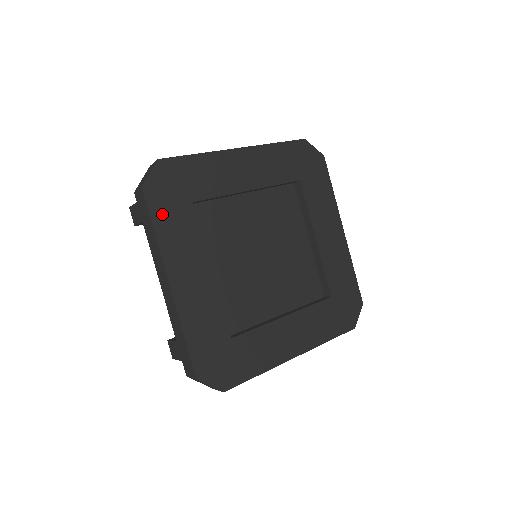
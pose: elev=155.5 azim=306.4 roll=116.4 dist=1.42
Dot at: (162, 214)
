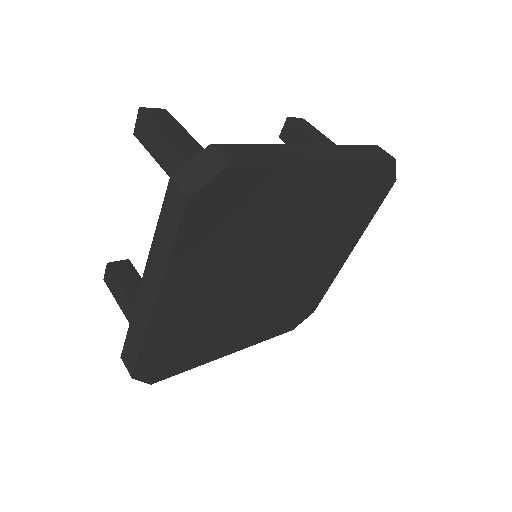
Dot at: (193, 231)
